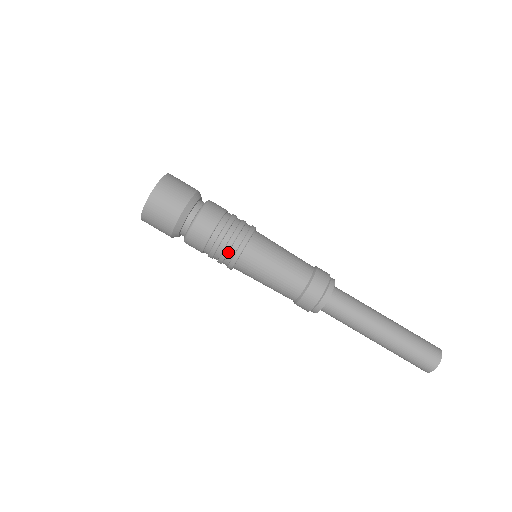
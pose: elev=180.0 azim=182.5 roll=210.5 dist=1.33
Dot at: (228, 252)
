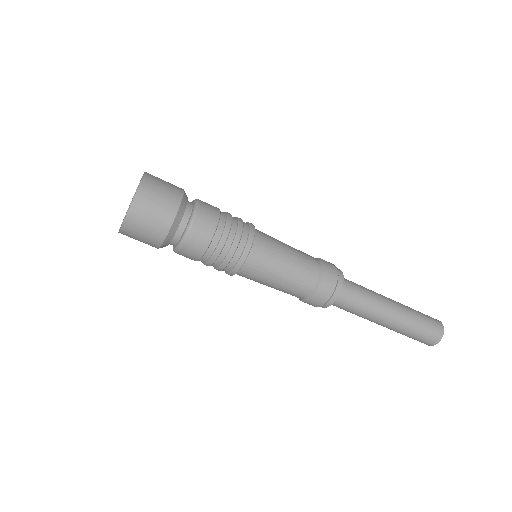
Dot at: (241, 233)
